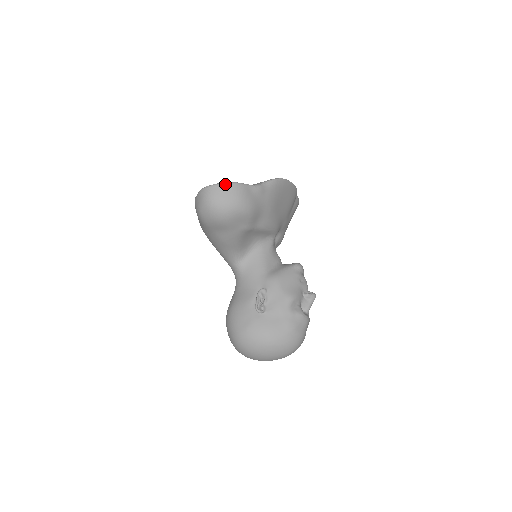
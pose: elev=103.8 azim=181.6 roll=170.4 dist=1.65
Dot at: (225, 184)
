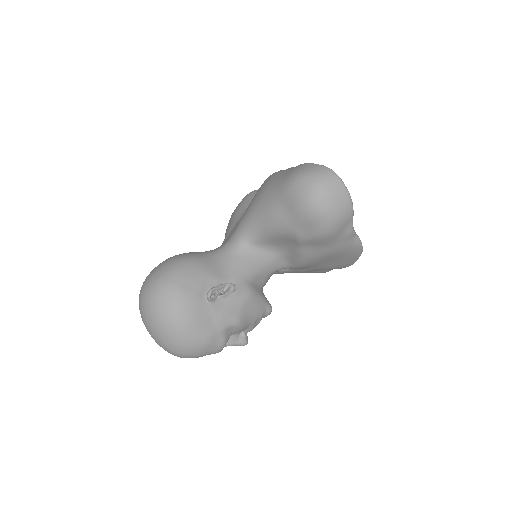
Dot at: (348, 194)
